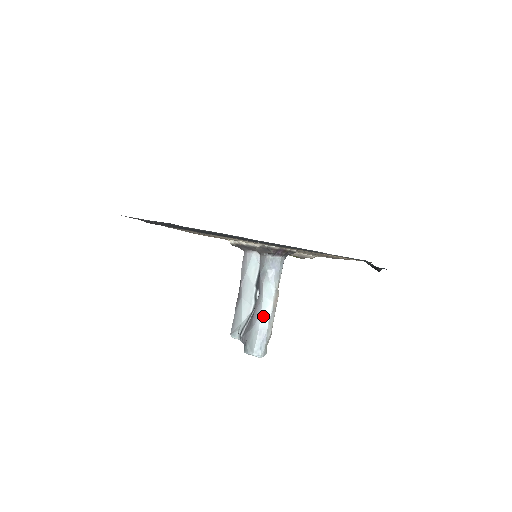
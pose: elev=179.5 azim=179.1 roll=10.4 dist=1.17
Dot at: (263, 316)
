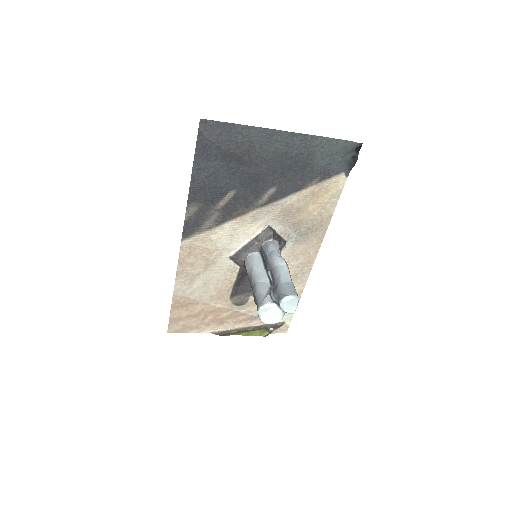
Dot at: (284, 274)
